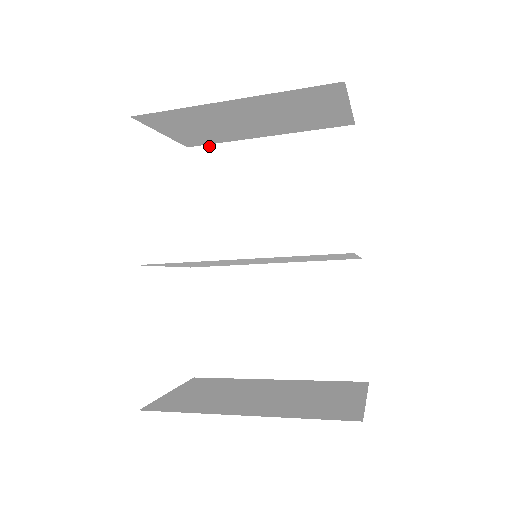
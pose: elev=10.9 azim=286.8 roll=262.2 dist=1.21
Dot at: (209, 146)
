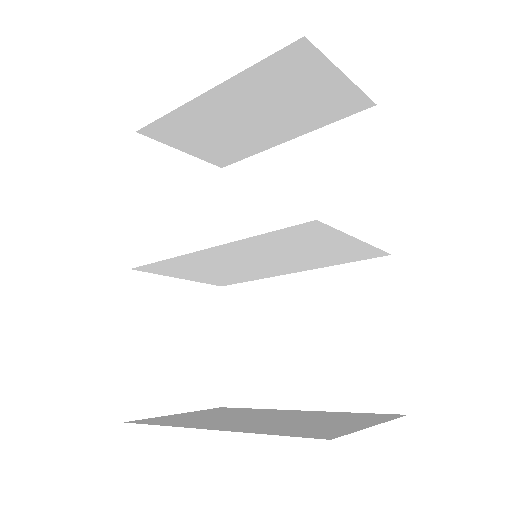
Dot at: (239, 162)
